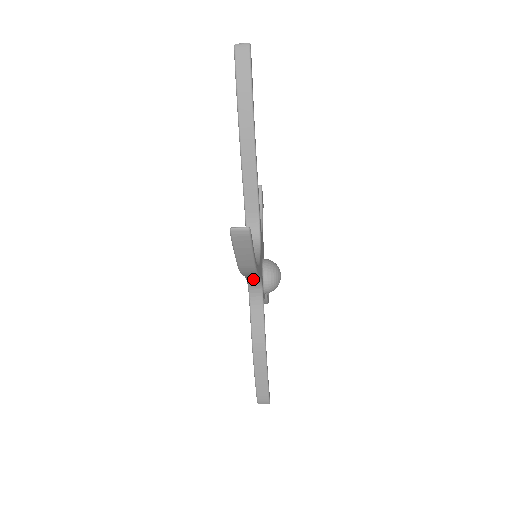
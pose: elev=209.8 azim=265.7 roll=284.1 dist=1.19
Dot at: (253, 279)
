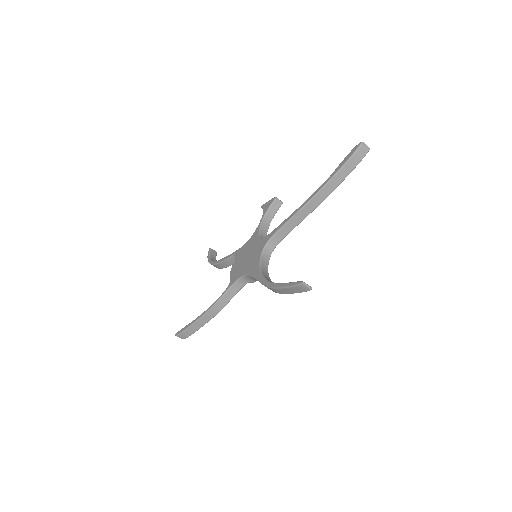
Dot at: (253, 278)
